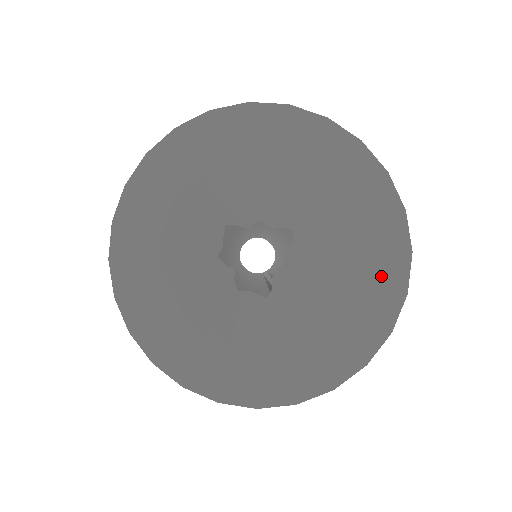
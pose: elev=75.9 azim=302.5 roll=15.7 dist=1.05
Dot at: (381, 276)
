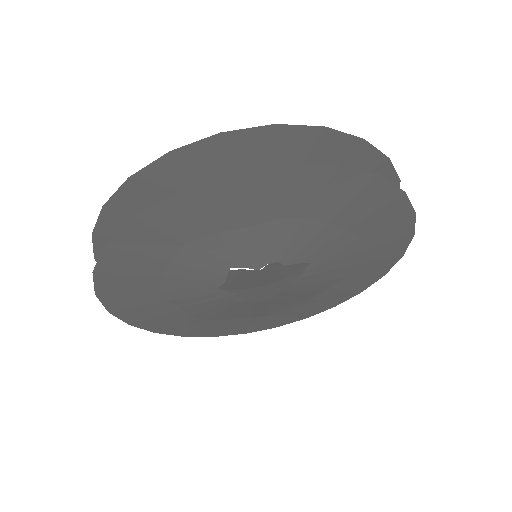
Dot at: (370, 272)
